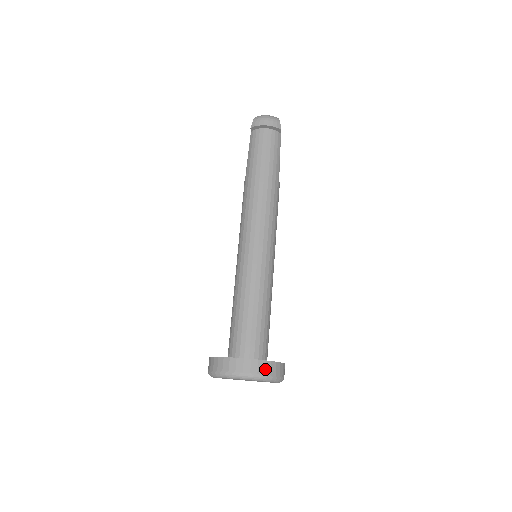
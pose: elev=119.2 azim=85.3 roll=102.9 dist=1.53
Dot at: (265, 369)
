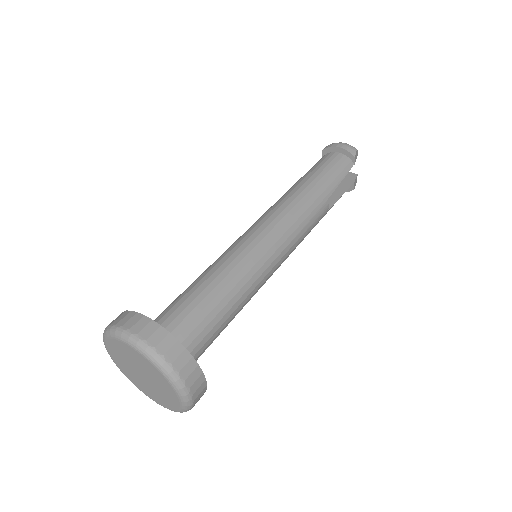
Dot at: (161, 342)
